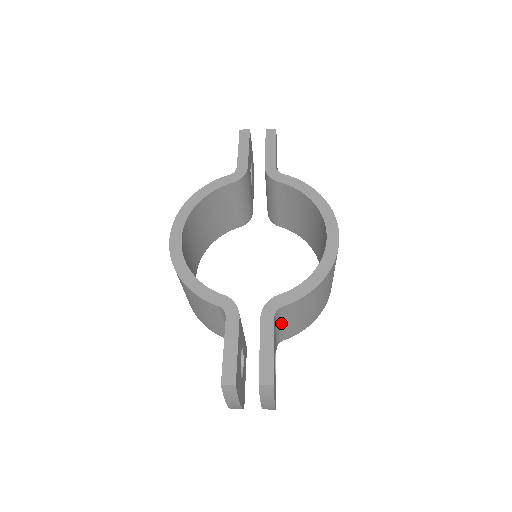
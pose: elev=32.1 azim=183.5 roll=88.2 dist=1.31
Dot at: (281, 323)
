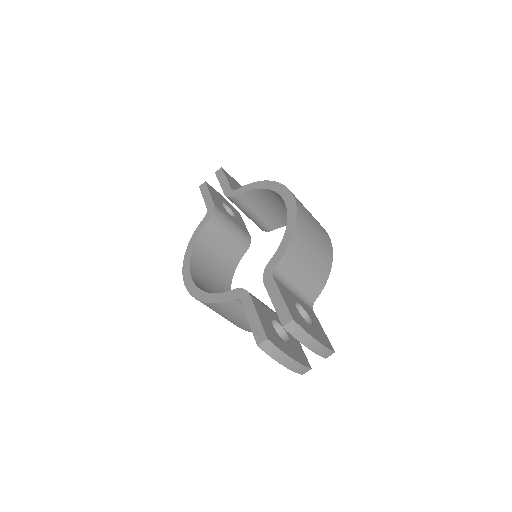
Dot at: (293, 284)
